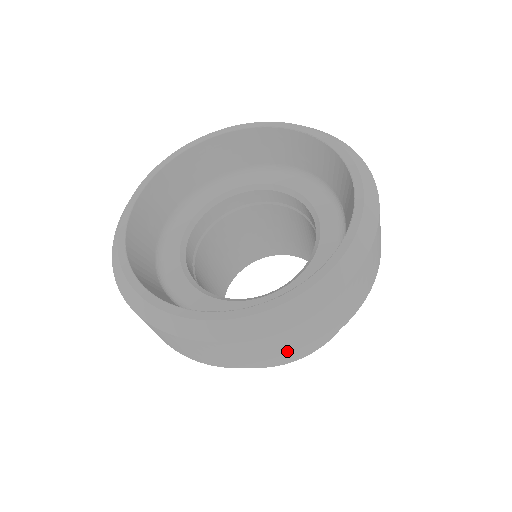
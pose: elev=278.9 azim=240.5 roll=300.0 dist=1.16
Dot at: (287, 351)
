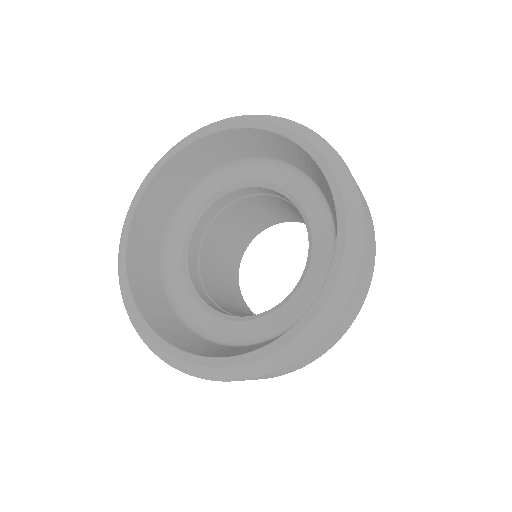
Dot at: (363, 293)
